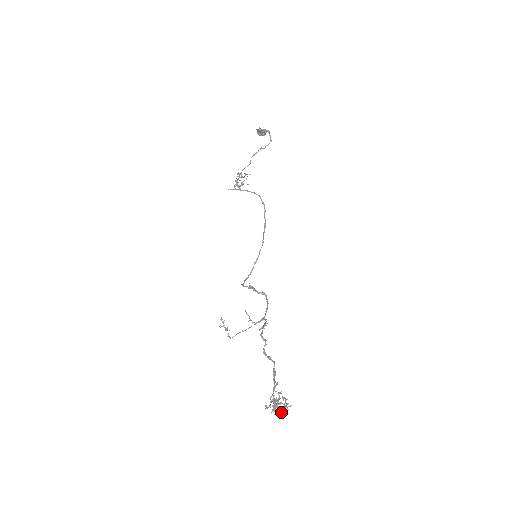
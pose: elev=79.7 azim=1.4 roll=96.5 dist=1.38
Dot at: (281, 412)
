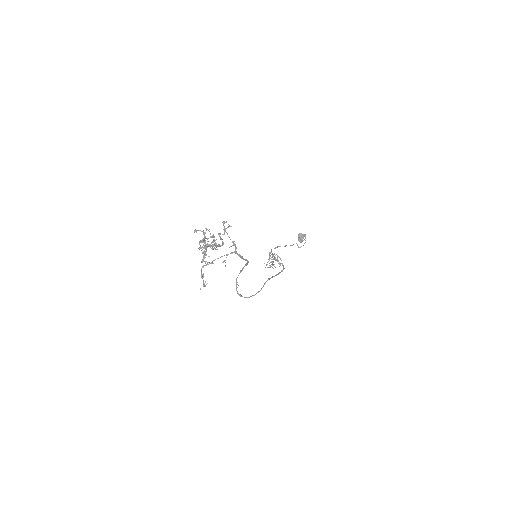
Dot at: (205, 247)
